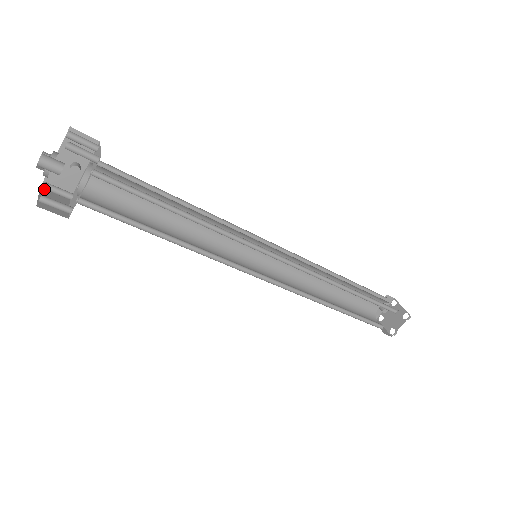
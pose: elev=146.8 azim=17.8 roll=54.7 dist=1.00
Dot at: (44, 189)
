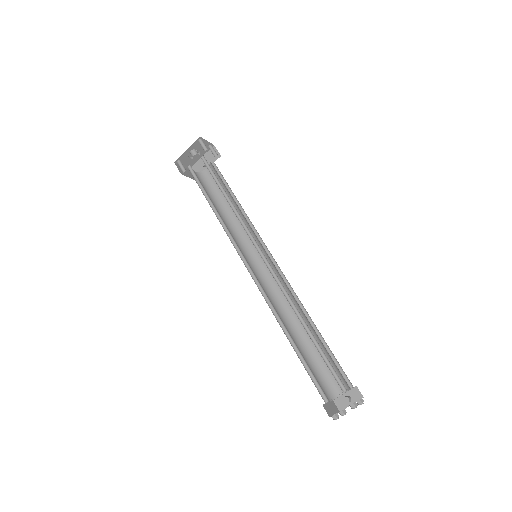
Dot at: occluded
